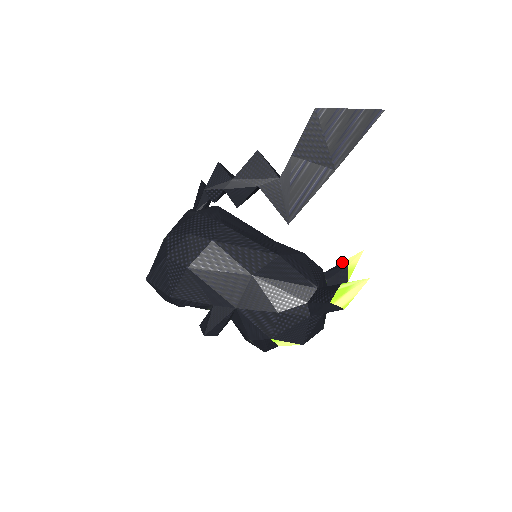
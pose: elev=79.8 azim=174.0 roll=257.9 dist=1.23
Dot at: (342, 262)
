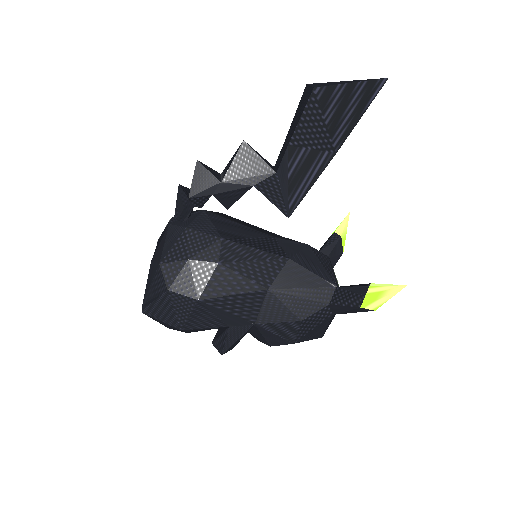
Dot at: (334, 233)
